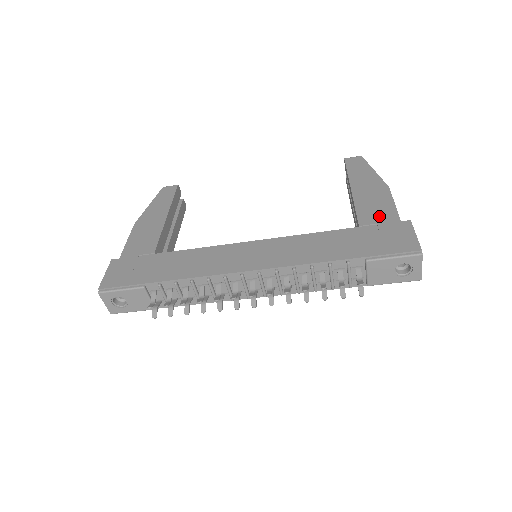
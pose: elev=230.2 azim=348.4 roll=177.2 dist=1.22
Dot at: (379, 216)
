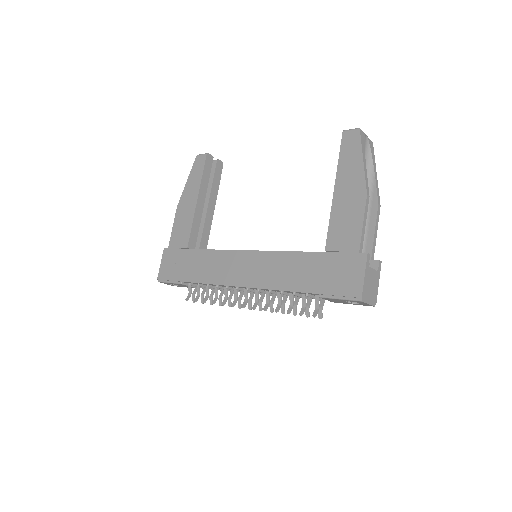
Dot at: (344, 240)
